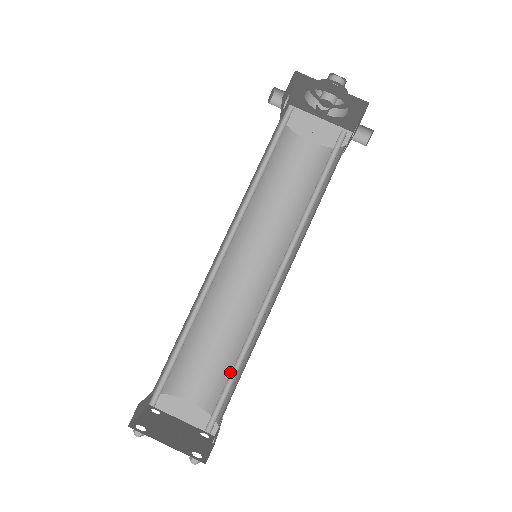
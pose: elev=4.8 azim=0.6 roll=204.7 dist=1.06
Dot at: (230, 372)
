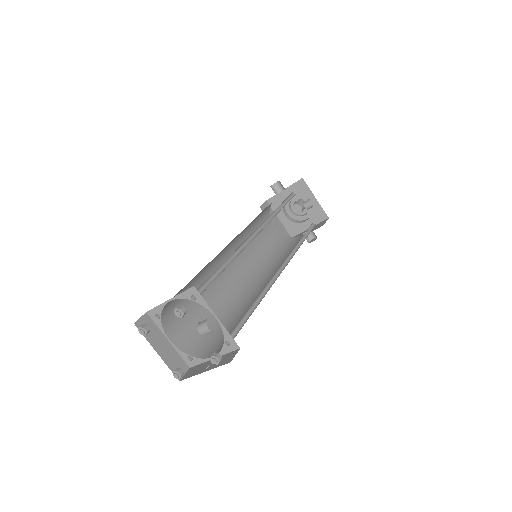
Dot at: (211, 329)
